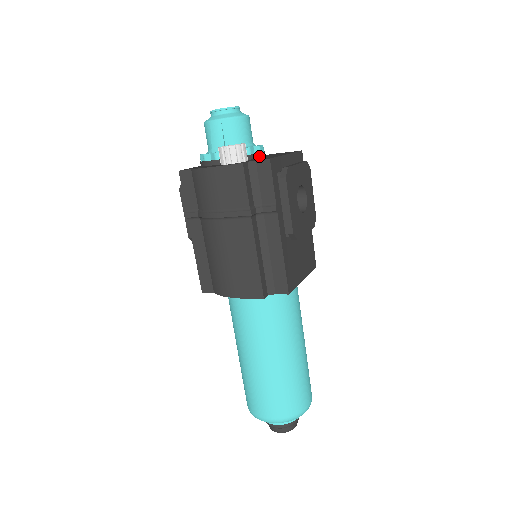
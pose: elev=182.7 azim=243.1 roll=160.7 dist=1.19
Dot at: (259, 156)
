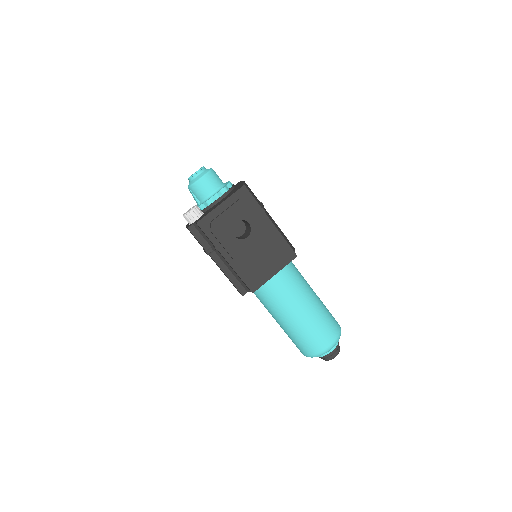
Dot at: (217, 202)
